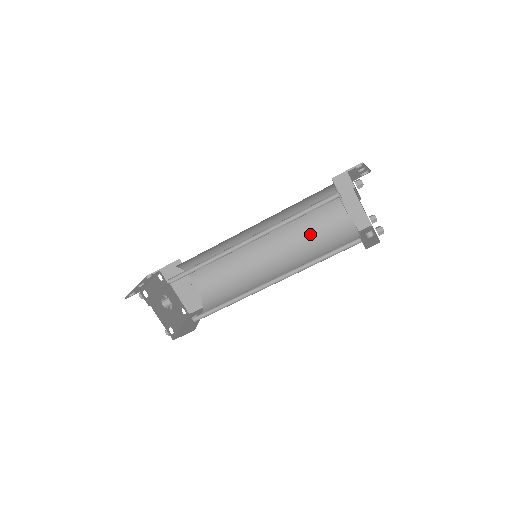
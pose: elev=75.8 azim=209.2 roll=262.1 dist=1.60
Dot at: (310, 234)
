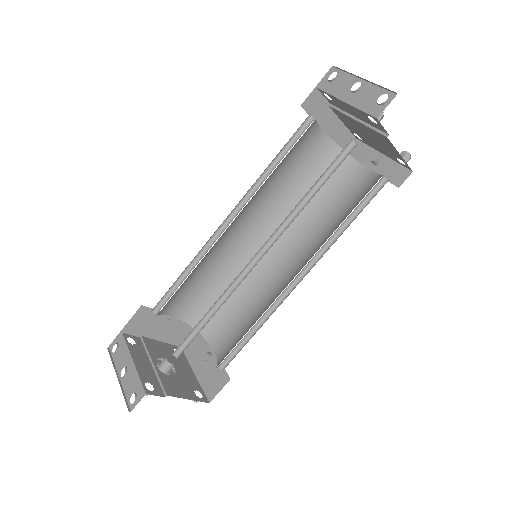
Dot at: (293, 187)
